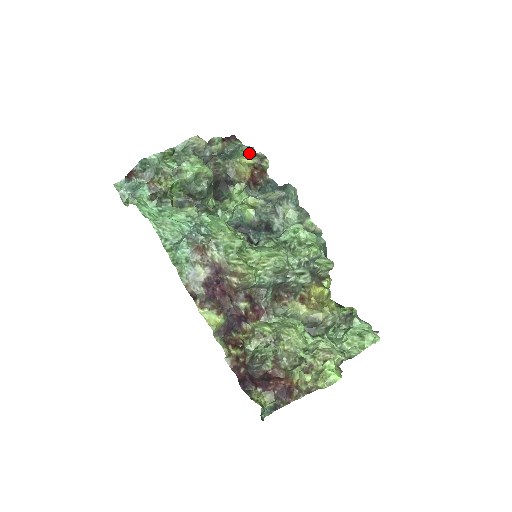
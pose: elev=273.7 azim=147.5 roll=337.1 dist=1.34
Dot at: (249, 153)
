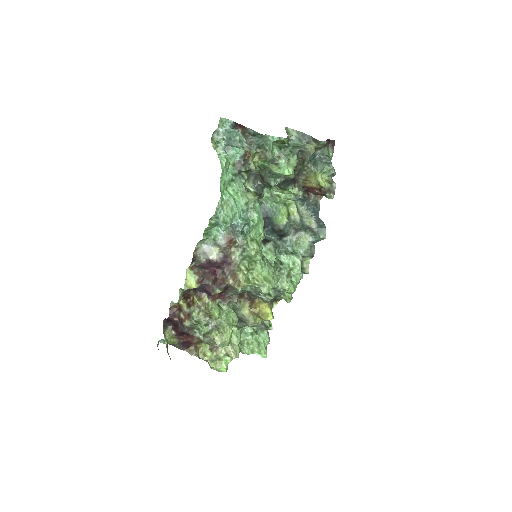
Dot at: (329, 174)
